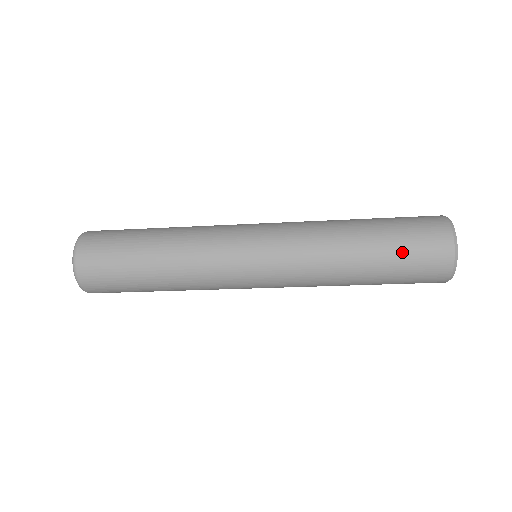
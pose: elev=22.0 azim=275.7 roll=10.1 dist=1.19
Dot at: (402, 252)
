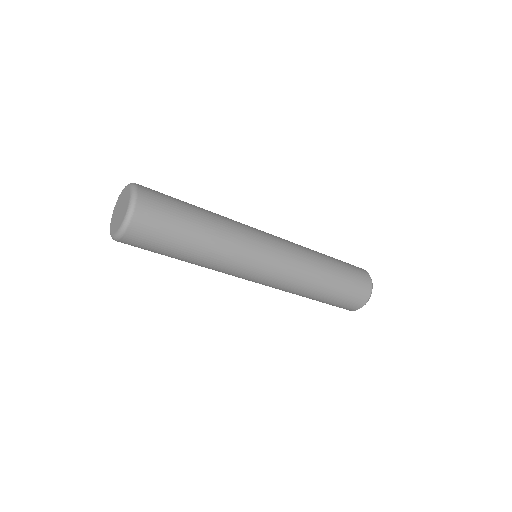
Dot at: (350, 276)
